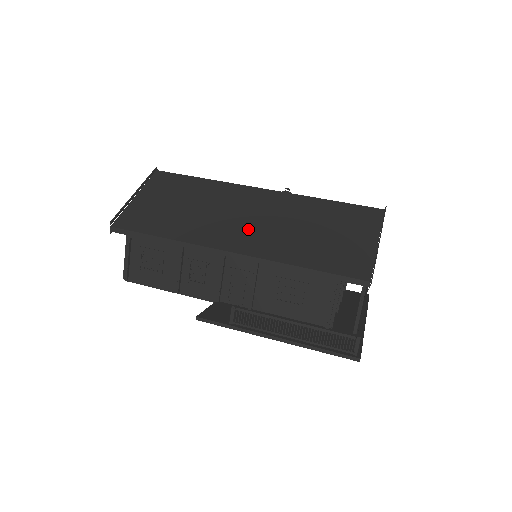
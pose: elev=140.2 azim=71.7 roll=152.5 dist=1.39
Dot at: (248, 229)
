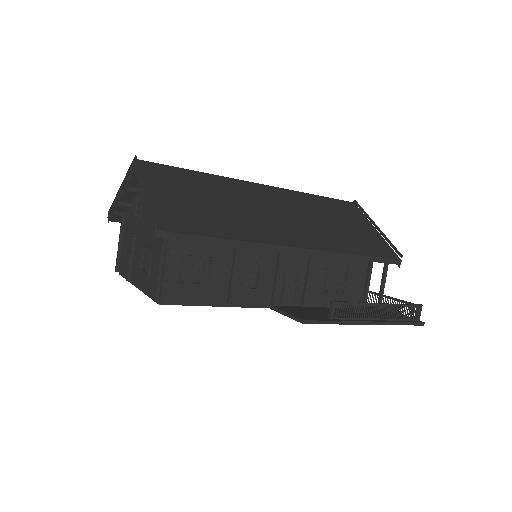
Dot at: (290, 224)
